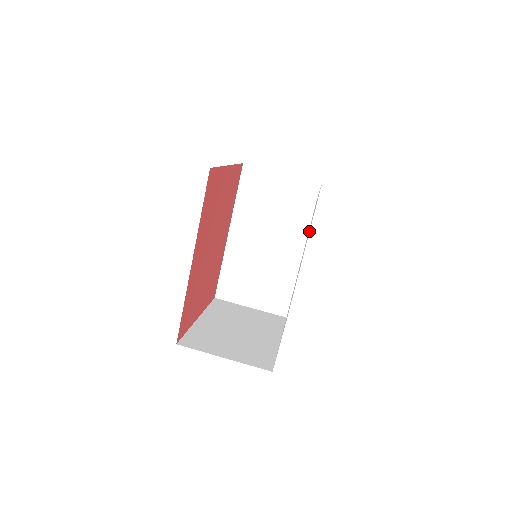
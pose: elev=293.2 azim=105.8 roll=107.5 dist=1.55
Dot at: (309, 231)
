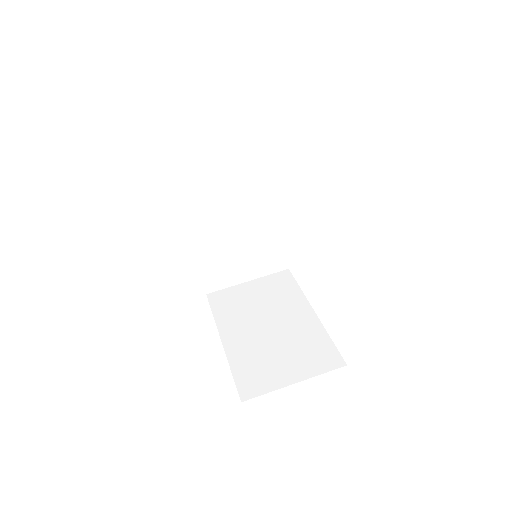
Dot at: occluded
